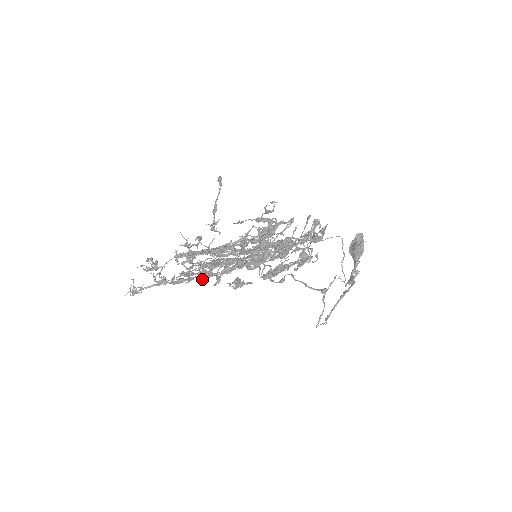
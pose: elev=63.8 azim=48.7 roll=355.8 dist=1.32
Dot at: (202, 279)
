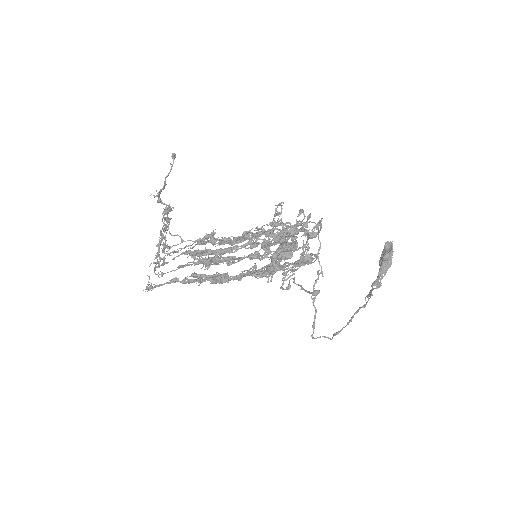
Dot at: (213, 282)
